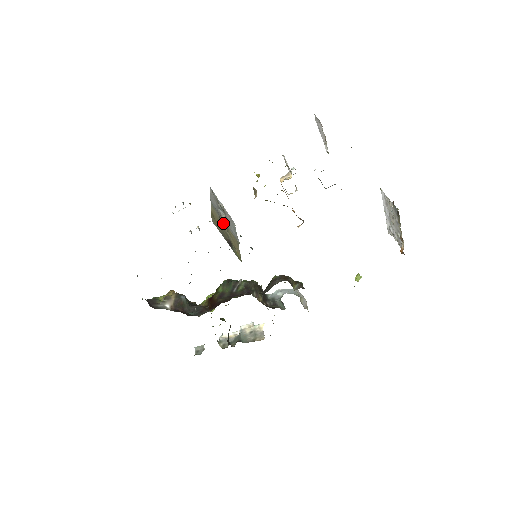
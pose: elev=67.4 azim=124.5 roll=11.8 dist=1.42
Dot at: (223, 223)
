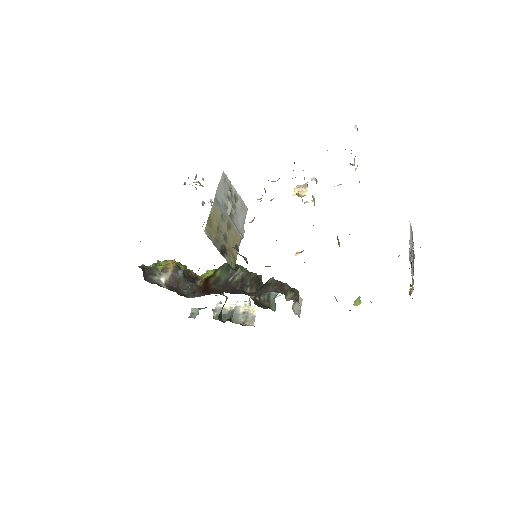
Dot at: (225, 220)
